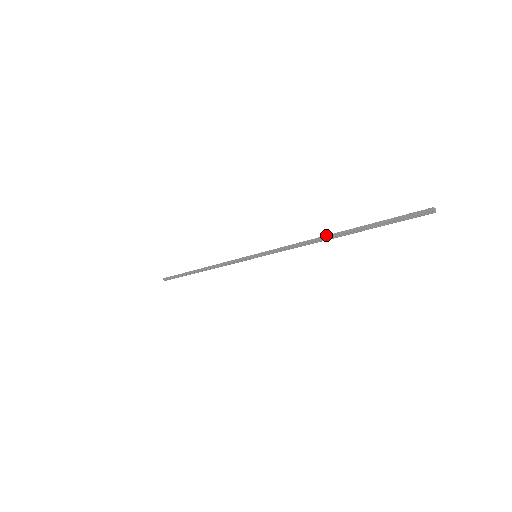
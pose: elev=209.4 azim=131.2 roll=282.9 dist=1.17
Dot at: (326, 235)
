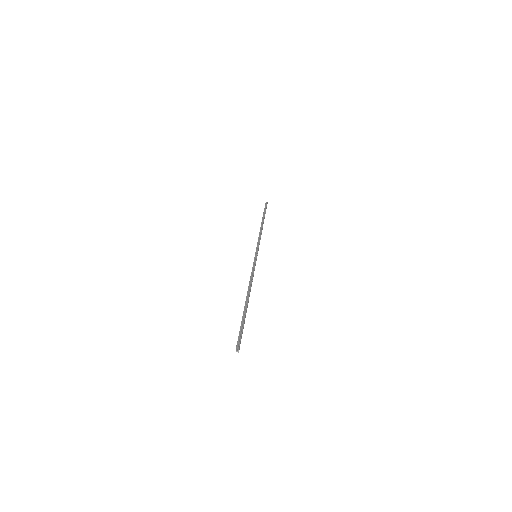
Dot at: occluded
